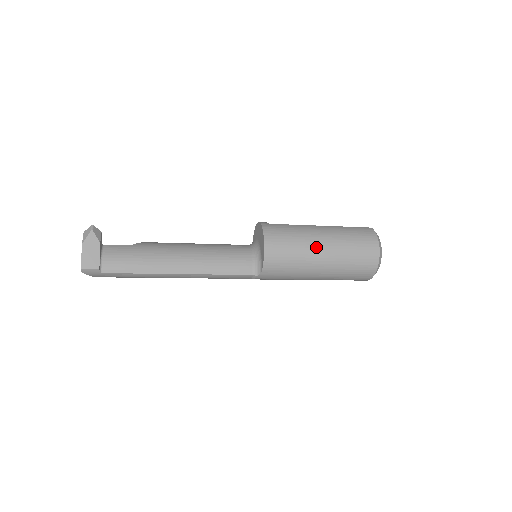
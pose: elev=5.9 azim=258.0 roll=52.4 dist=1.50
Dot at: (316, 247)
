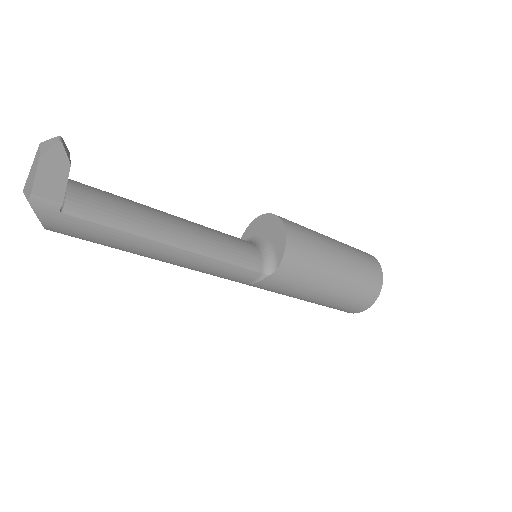
Dot at: (333, 253)
